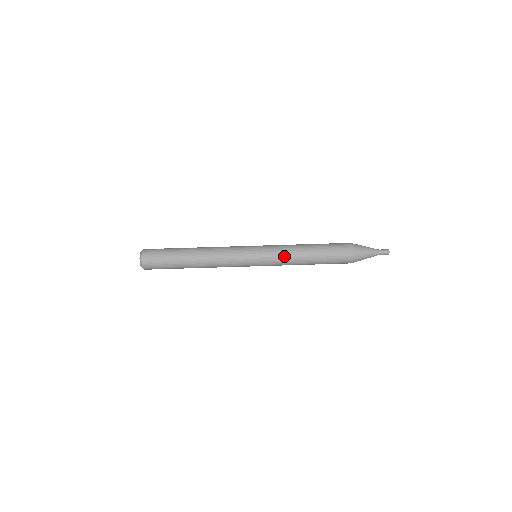
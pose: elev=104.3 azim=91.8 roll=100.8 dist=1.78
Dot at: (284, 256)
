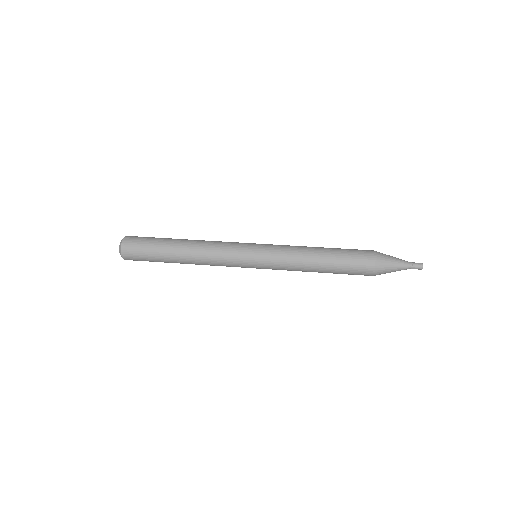
Dot at: (290, 246)
